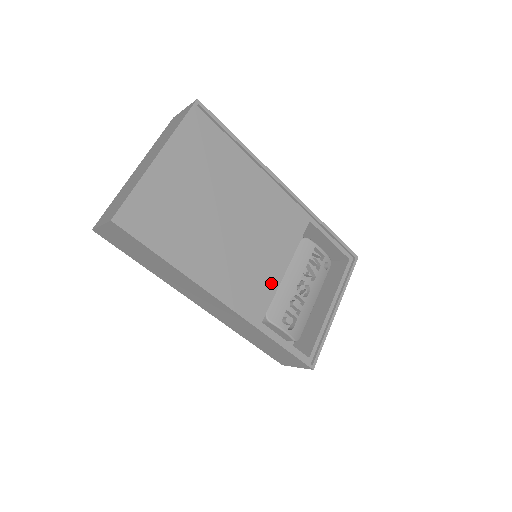
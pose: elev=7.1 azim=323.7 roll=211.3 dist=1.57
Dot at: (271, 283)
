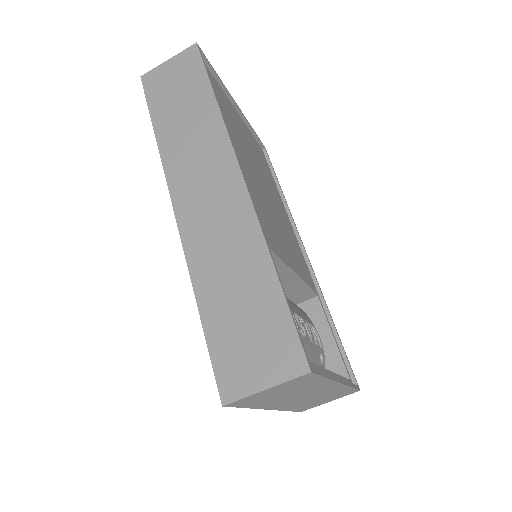
Dot at: (280, 251)
